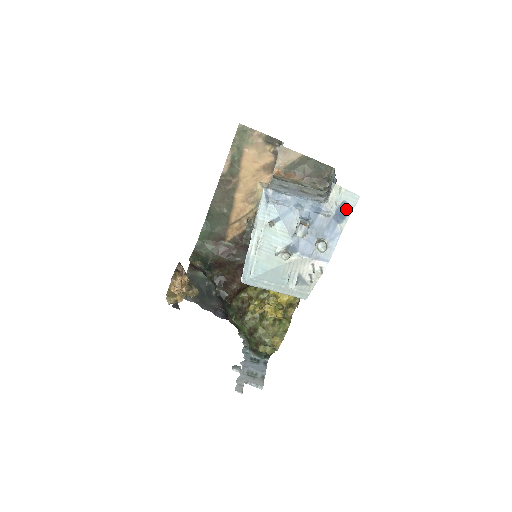
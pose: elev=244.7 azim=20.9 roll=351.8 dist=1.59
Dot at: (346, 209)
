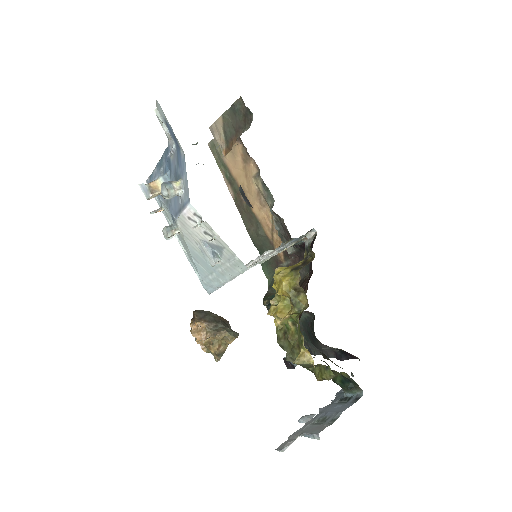
Dot at: (169, 126)
